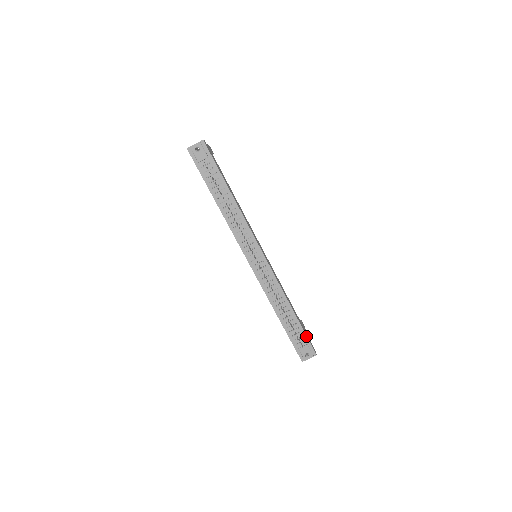
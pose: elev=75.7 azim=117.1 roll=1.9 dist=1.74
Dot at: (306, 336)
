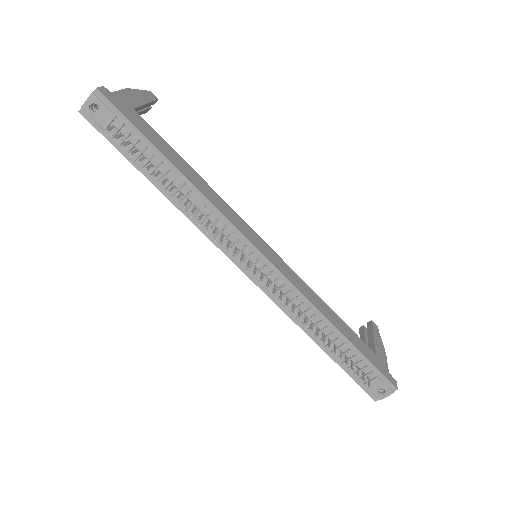
Dot at: (372, 365)
